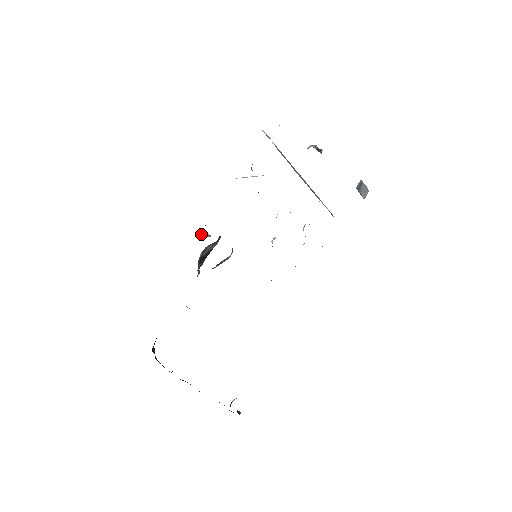
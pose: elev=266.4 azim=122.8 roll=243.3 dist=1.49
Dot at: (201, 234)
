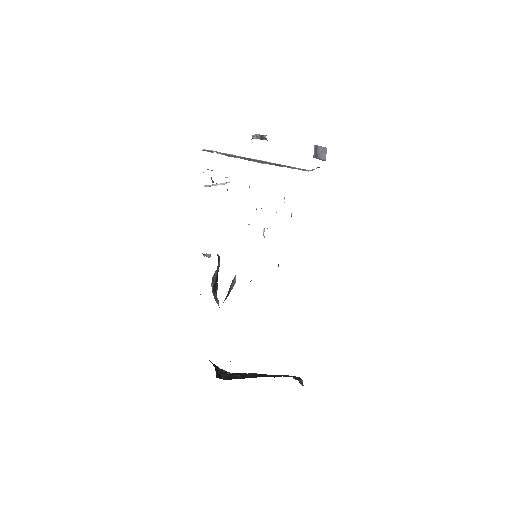
Dot at: occluded
